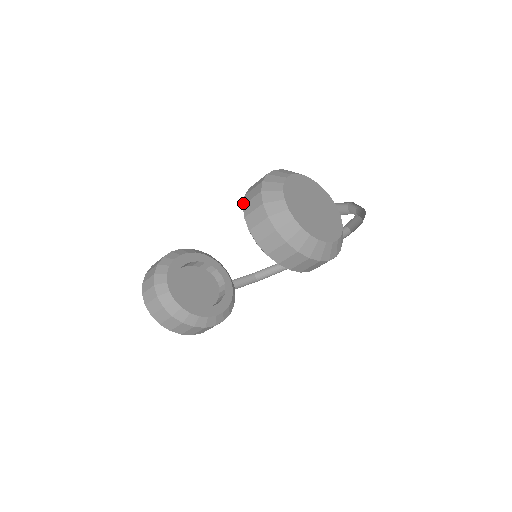
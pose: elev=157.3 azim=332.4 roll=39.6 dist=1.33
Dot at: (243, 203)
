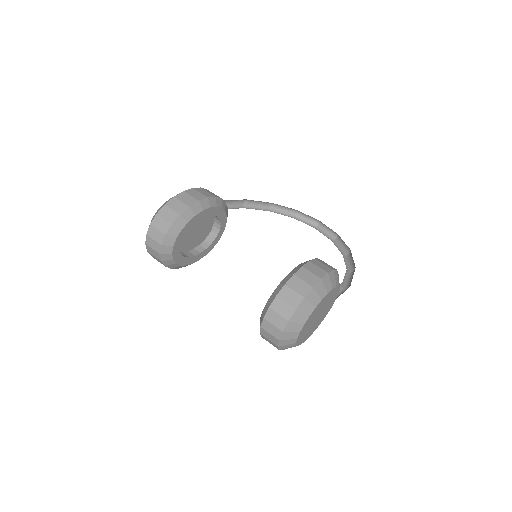
Dot at: (278, 294)
